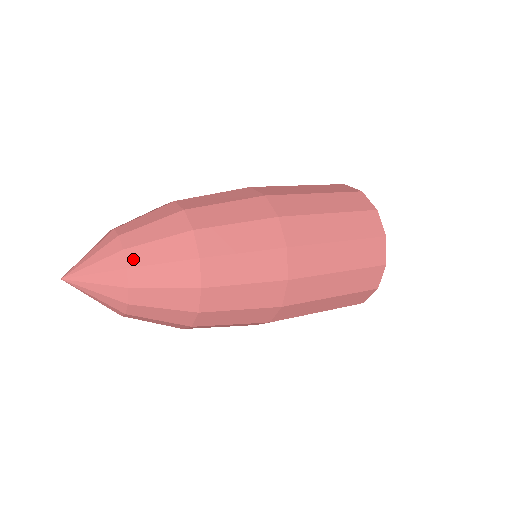
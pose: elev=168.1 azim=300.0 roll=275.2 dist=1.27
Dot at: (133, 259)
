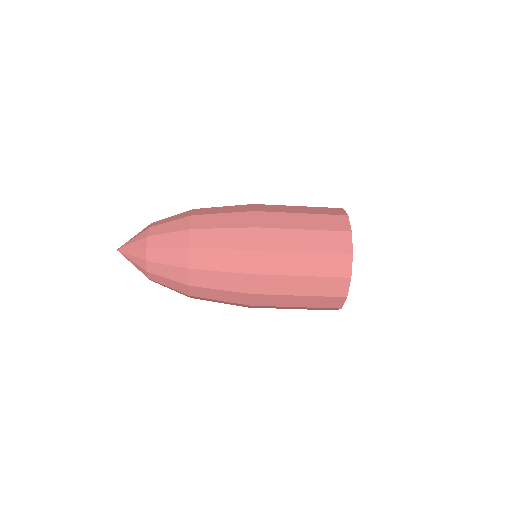
Dot at: (153, 232)
